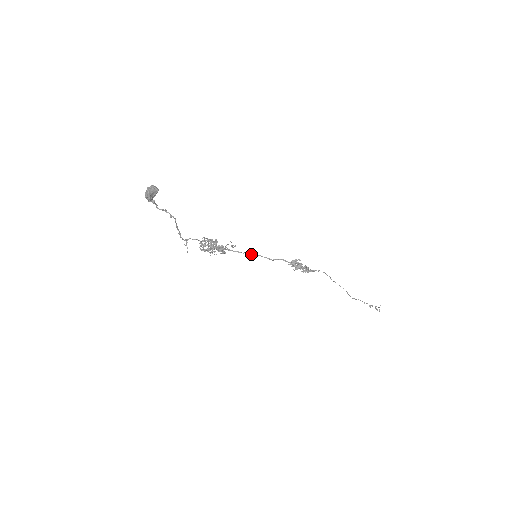
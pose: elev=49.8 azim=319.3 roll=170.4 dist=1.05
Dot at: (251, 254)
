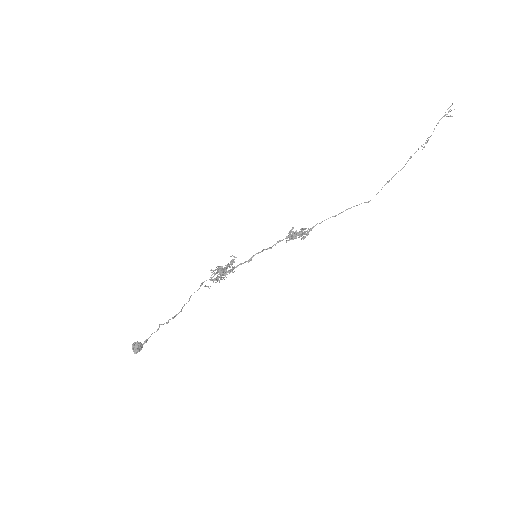
Dot at: (251, 259)
